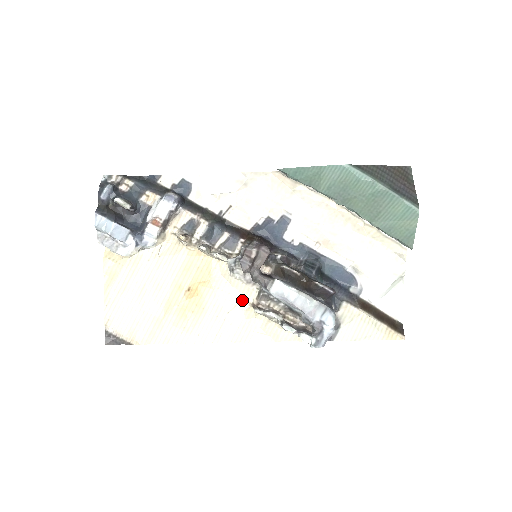
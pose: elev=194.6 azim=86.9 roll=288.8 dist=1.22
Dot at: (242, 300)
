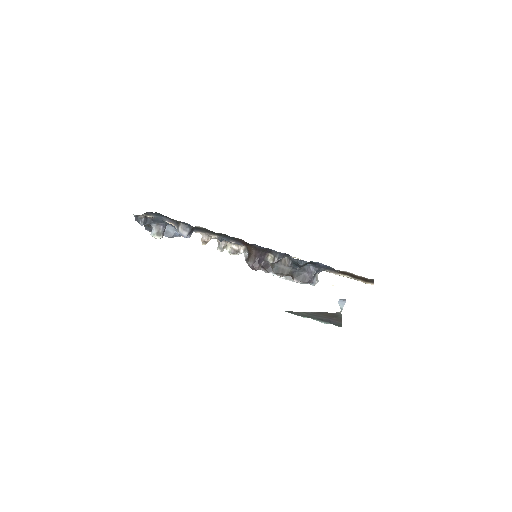
Dot at: occluded
